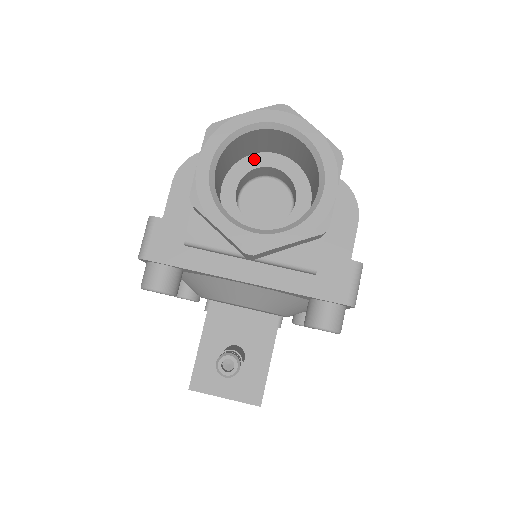
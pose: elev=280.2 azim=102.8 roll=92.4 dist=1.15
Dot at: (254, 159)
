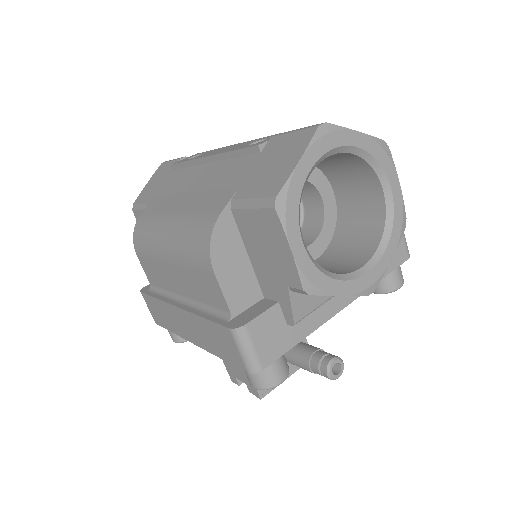
Dot at: occluded
